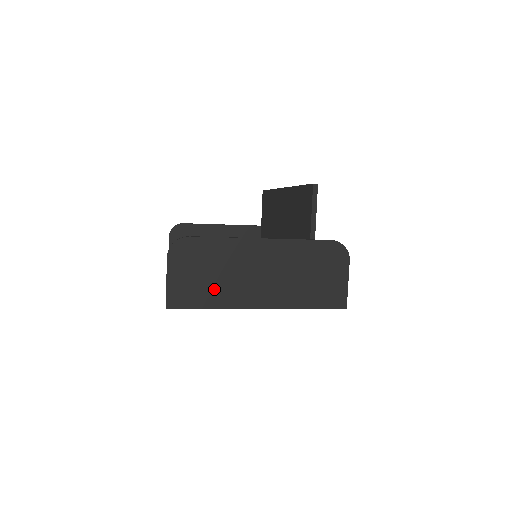
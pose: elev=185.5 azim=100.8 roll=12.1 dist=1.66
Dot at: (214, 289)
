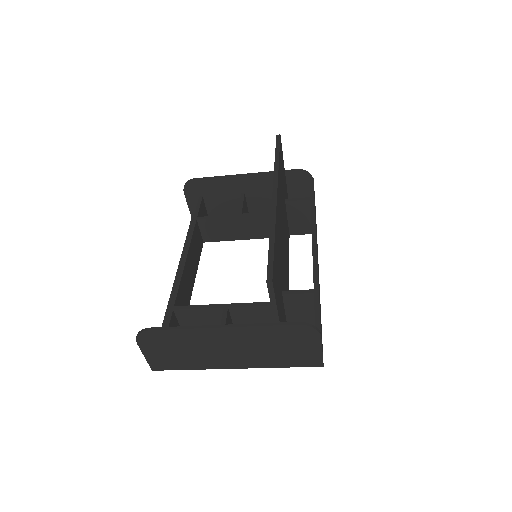
Dot at: (188, 359)
